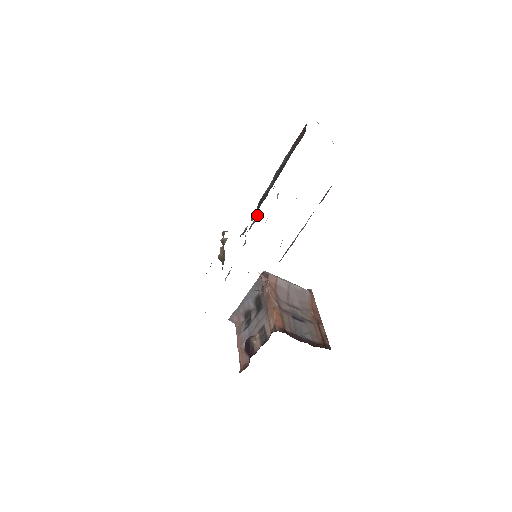
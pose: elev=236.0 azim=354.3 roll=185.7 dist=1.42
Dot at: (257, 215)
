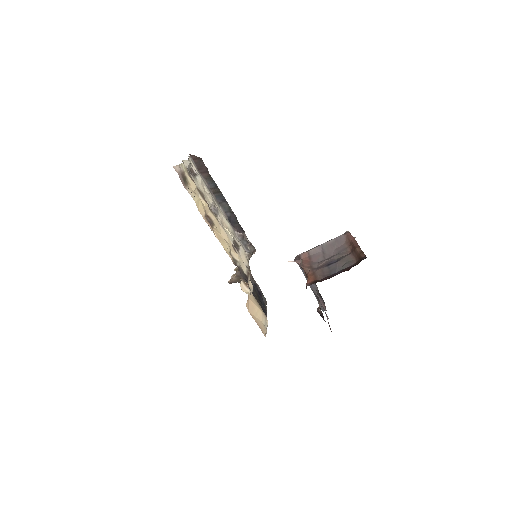
Dot at: (236, 232)
